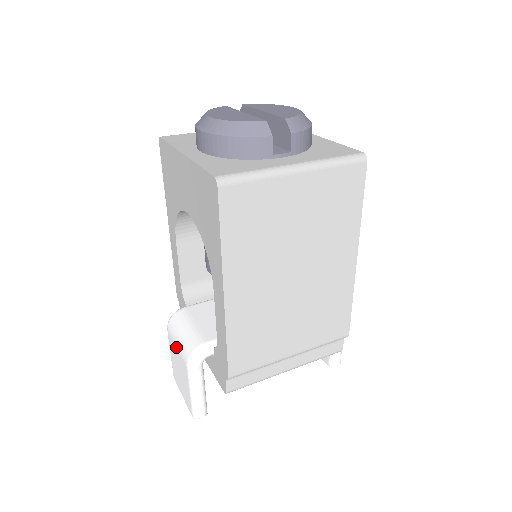
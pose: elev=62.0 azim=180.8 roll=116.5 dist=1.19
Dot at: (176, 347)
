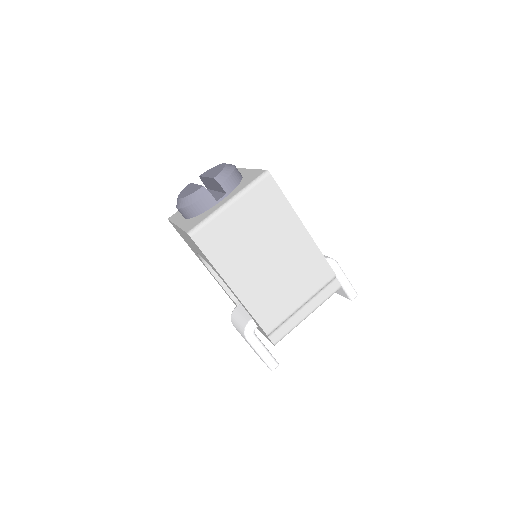
Dot at: occluded
